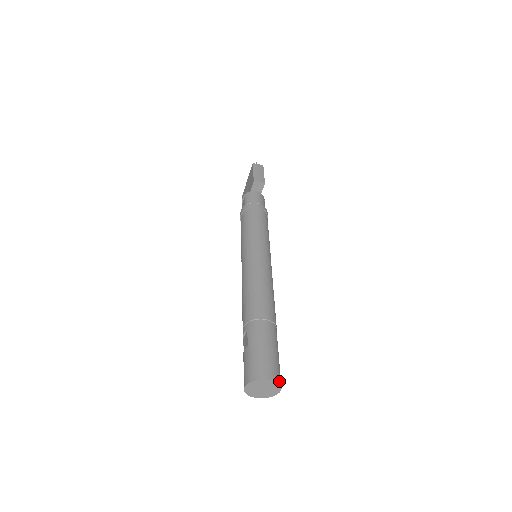
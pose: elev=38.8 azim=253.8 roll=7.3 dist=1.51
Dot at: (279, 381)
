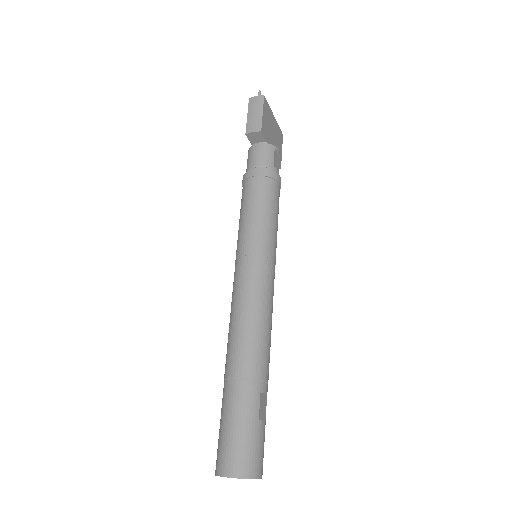
Dot at: (248, 475)
